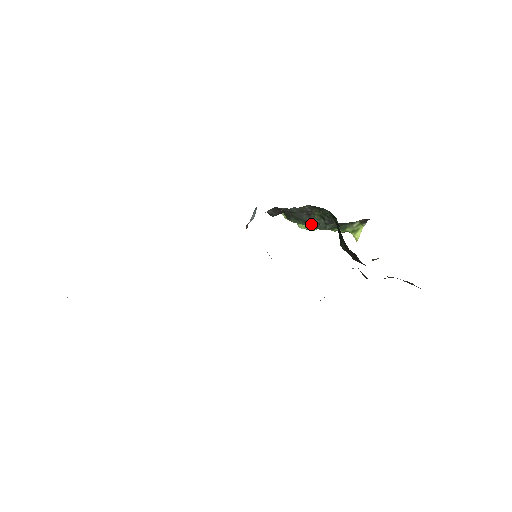
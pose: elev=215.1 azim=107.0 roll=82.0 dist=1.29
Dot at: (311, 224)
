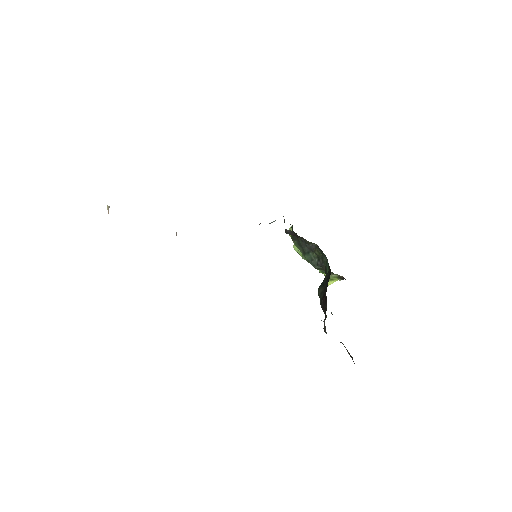
Dot at: (306, 255)
